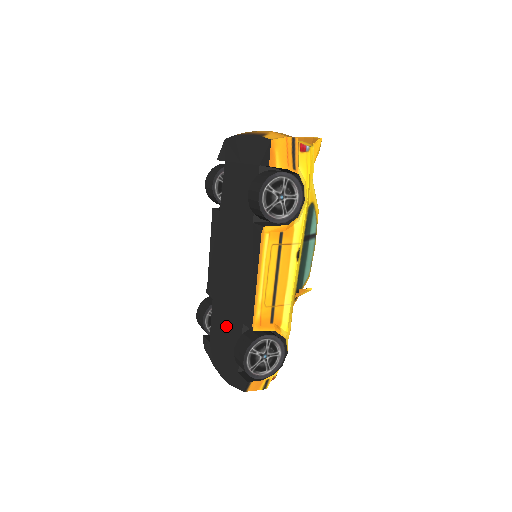
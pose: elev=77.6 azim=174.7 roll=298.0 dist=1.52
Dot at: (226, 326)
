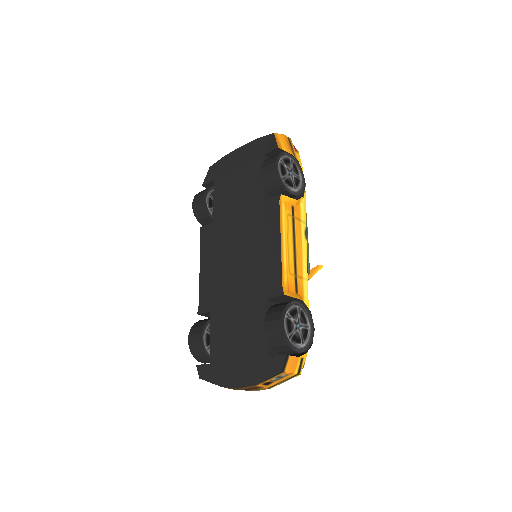
Dot at: (238, 322)
